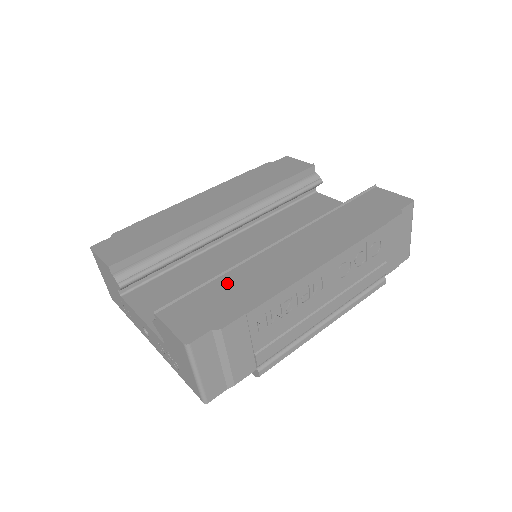
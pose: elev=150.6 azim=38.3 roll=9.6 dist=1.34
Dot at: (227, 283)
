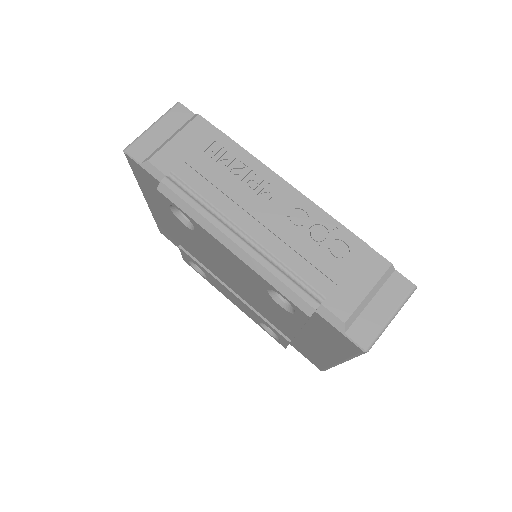
Dot at: occluded
